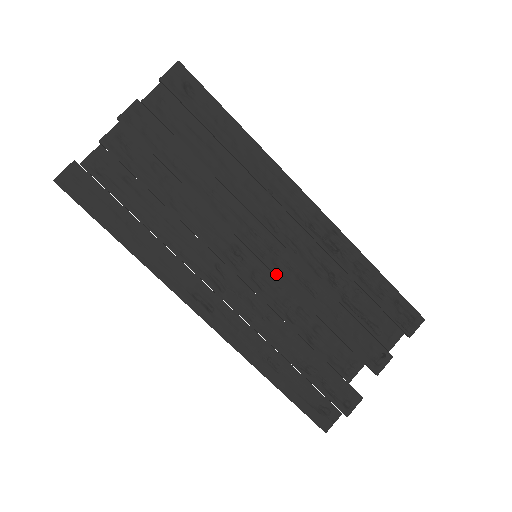
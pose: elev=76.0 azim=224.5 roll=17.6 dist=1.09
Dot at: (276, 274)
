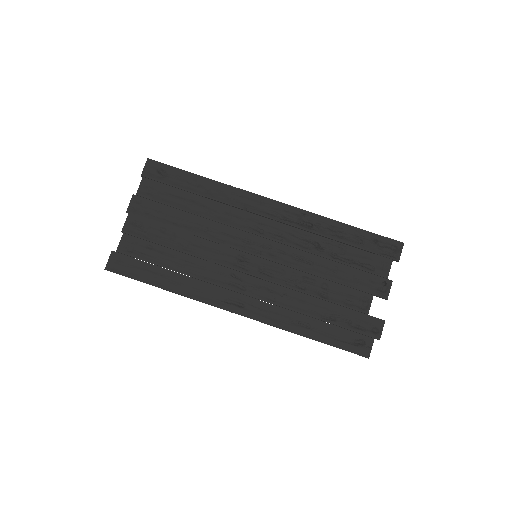
Dot at: (275, 261)
